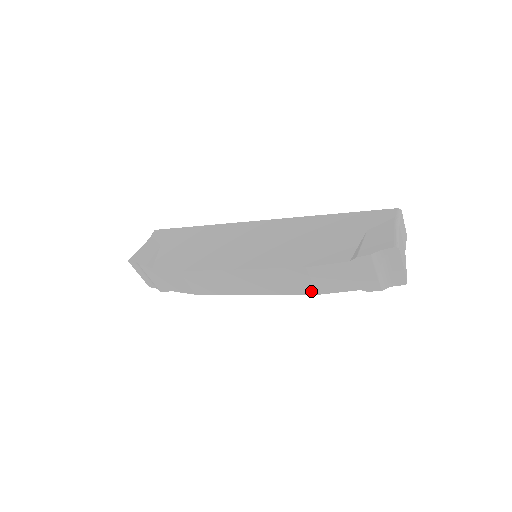
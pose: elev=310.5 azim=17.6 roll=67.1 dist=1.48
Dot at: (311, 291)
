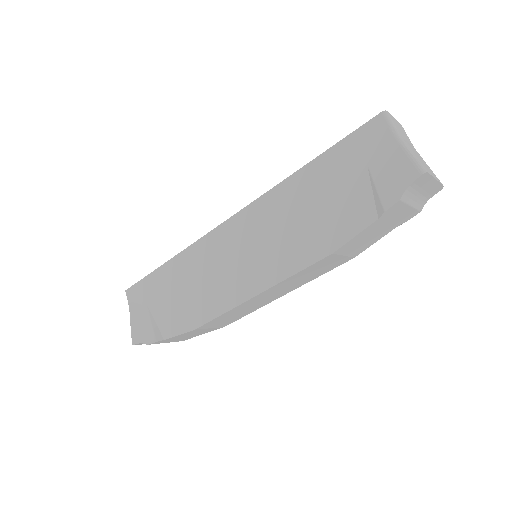
Dot at: (346, 260)
